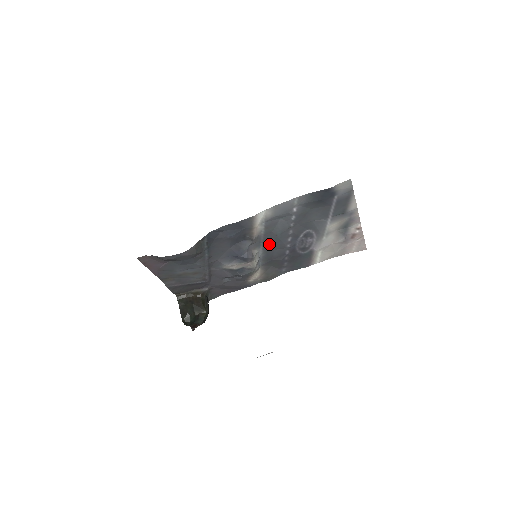
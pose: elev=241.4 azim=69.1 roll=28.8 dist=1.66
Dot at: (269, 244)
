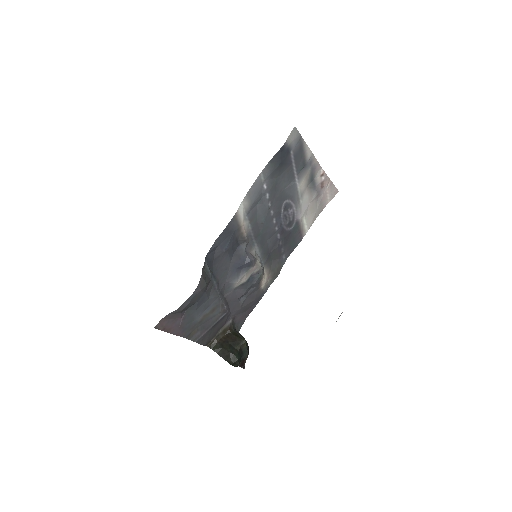
Dot at: (260, 237)
